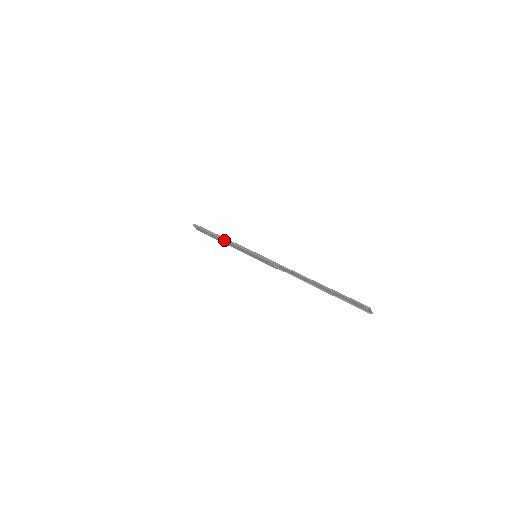
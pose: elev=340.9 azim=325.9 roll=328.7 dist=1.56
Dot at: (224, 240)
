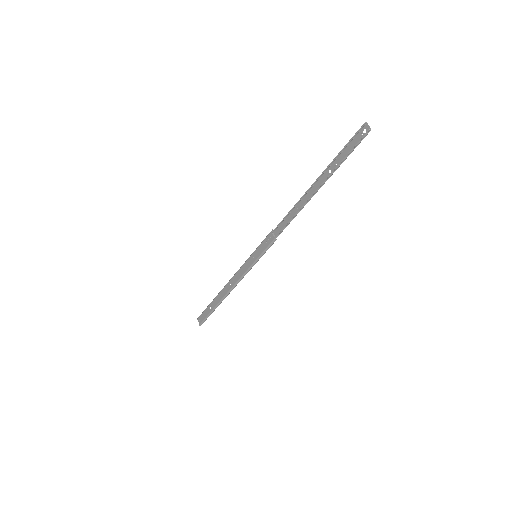
Dot at: (226, 285)
